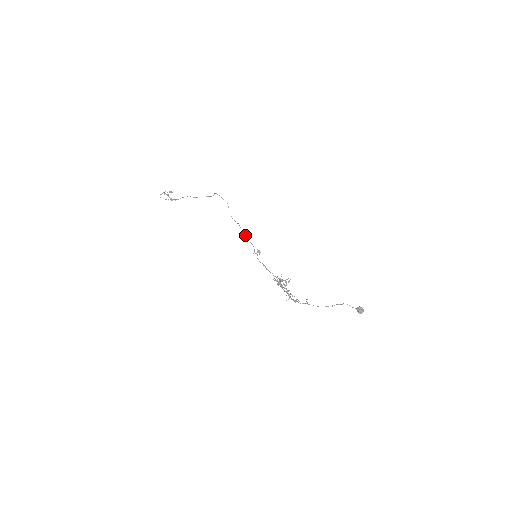
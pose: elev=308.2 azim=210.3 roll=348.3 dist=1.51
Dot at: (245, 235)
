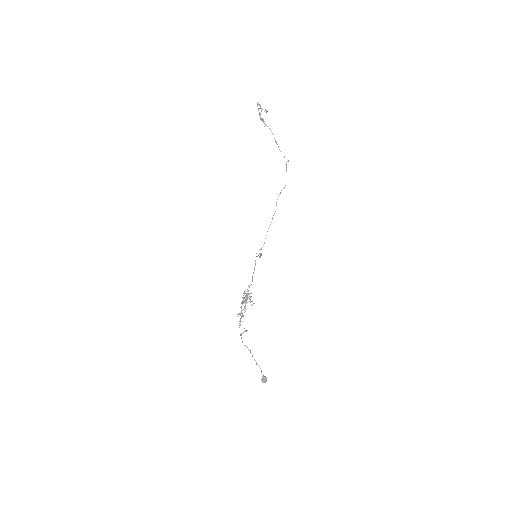
Dot at: occluded
